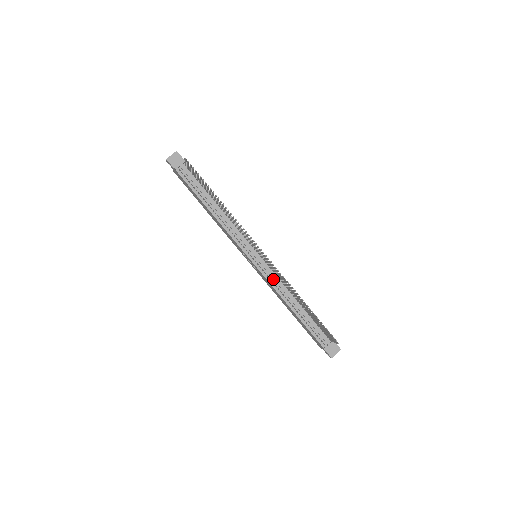
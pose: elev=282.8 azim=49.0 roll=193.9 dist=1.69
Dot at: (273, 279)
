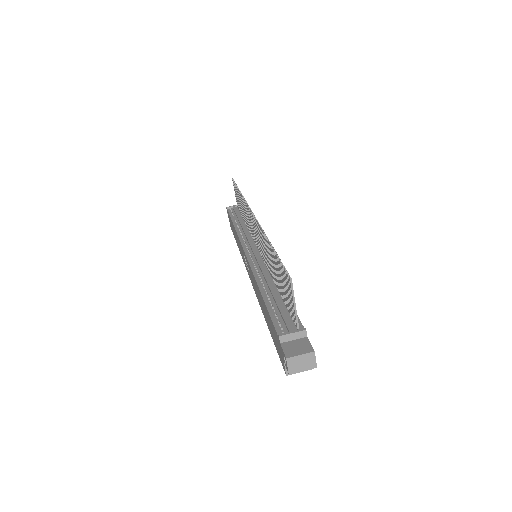
Dot at: (258, 265)
